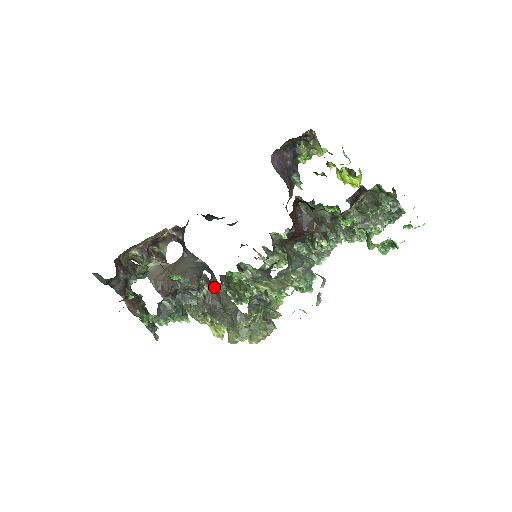
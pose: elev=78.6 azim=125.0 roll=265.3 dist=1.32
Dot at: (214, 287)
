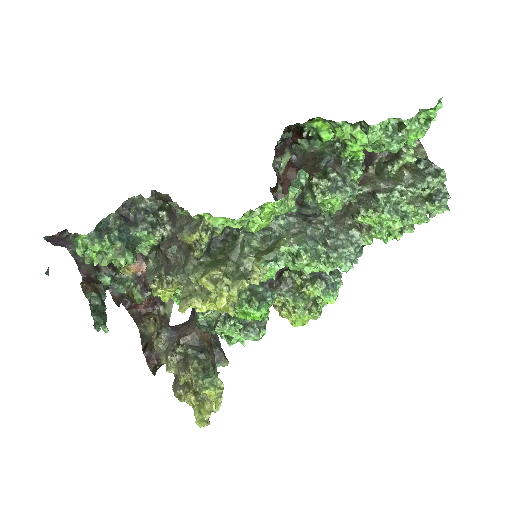
Dot at: (175, 219)
